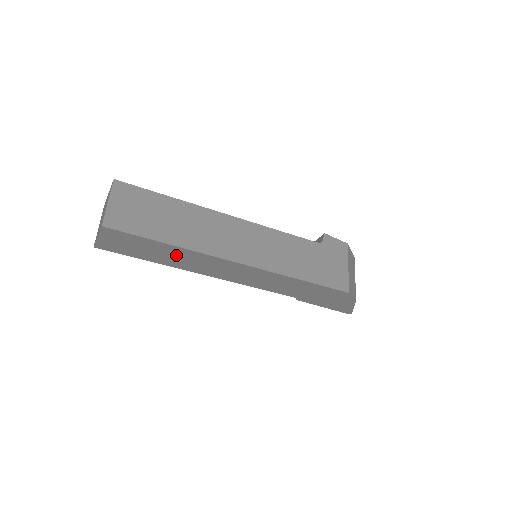
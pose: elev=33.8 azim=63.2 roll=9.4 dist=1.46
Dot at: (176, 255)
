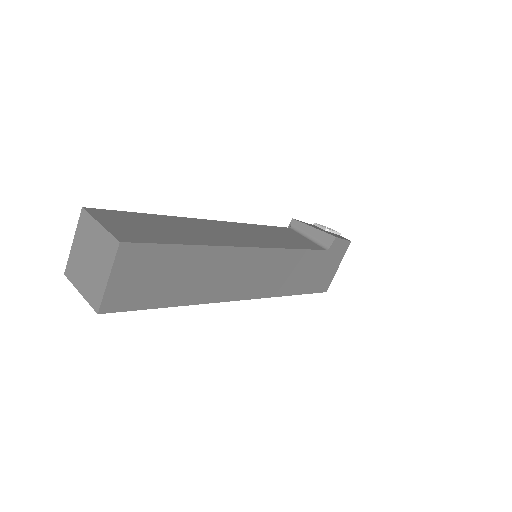
Dot at: occluded
